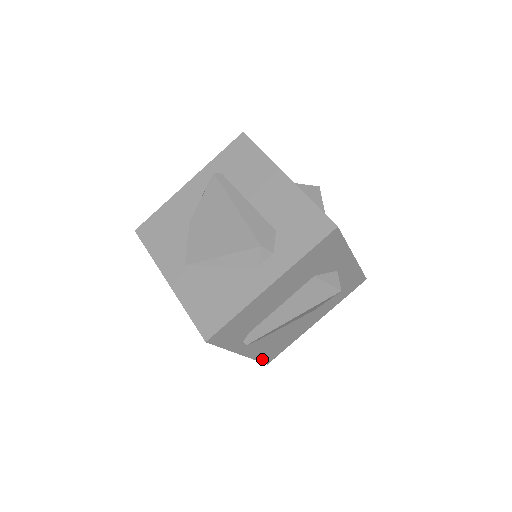
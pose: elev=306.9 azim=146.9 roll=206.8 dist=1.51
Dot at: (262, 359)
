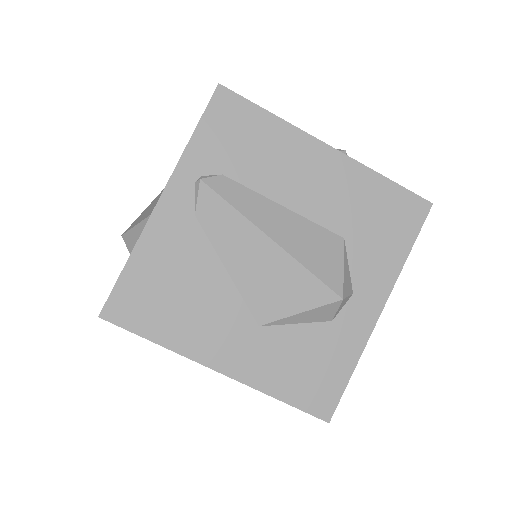
Dot at: (125, 281)
